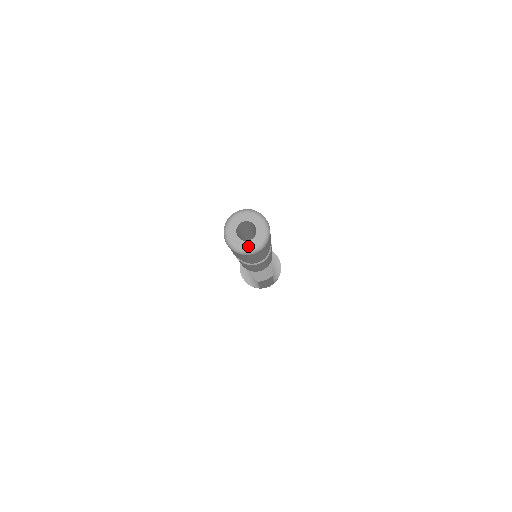
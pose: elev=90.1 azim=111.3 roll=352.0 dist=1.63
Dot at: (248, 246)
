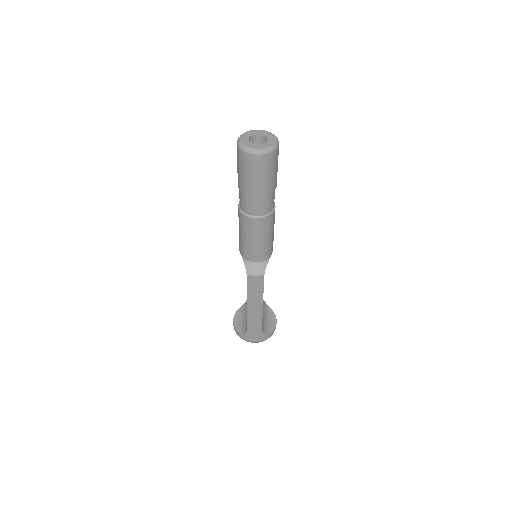
Dot at: (254, 146)
